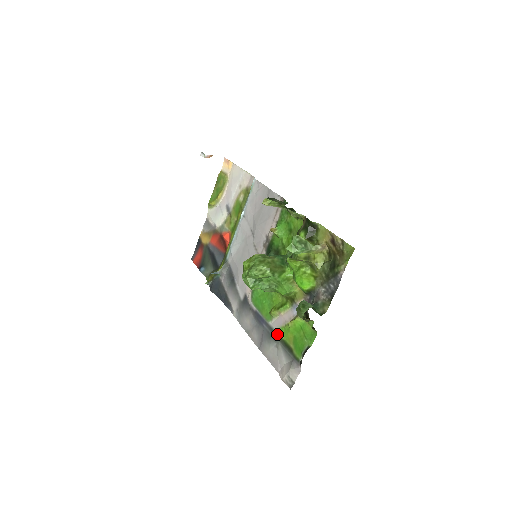
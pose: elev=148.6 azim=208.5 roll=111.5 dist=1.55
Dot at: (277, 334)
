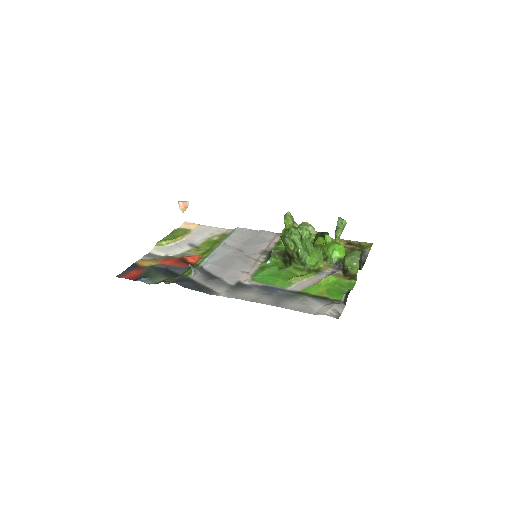
Dot at: (303, 292)
